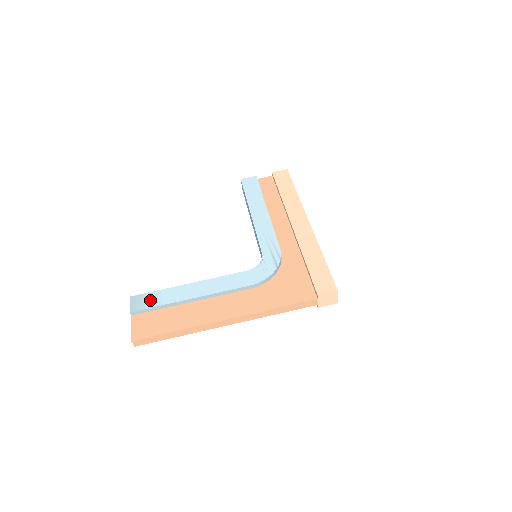
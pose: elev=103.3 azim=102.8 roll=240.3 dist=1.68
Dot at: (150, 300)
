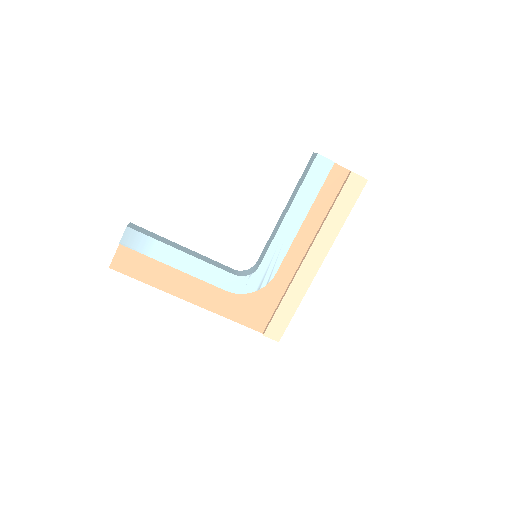
Dot at: (142, 244)
